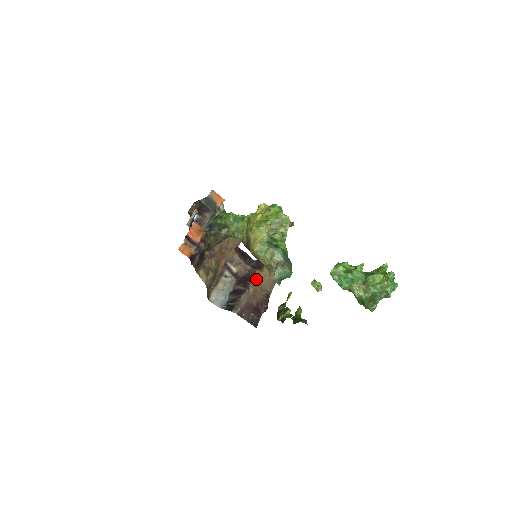
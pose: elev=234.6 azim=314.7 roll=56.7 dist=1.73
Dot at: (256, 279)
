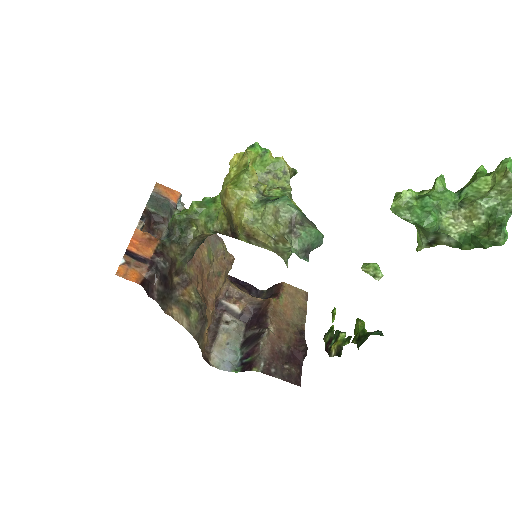
Dot at: (274, 311)
